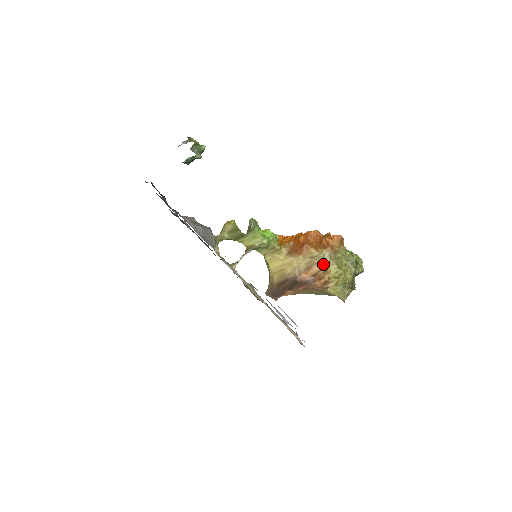
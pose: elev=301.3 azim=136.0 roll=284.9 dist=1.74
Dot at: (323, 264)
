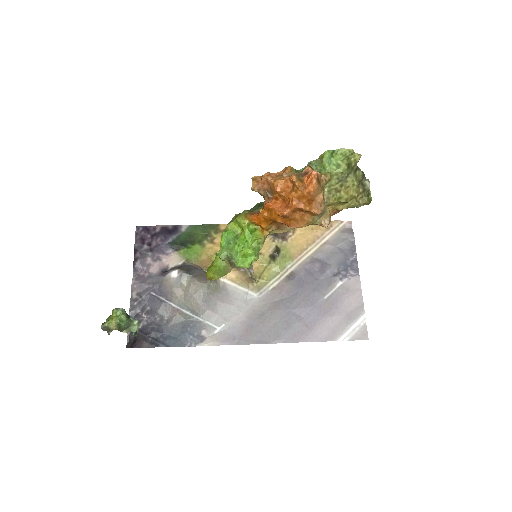
Dot at: (324, 219)
